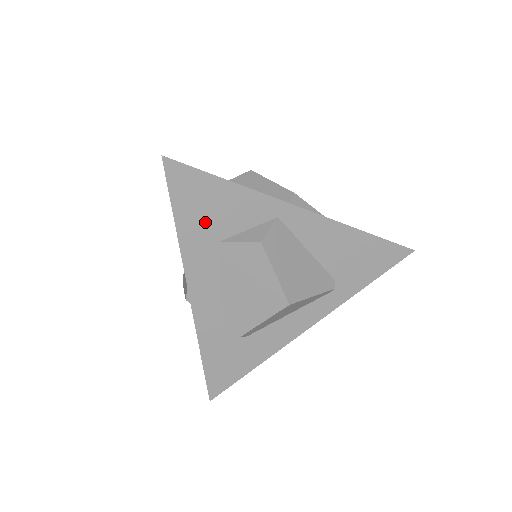
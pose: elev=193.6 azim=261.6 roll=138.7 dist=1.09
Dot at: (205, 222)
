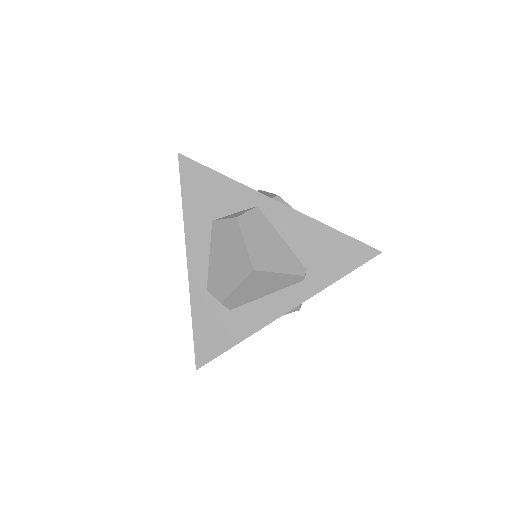
Dot at: (203, 204)
